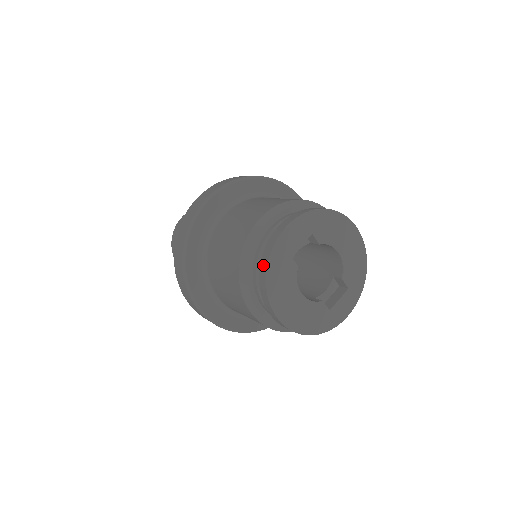
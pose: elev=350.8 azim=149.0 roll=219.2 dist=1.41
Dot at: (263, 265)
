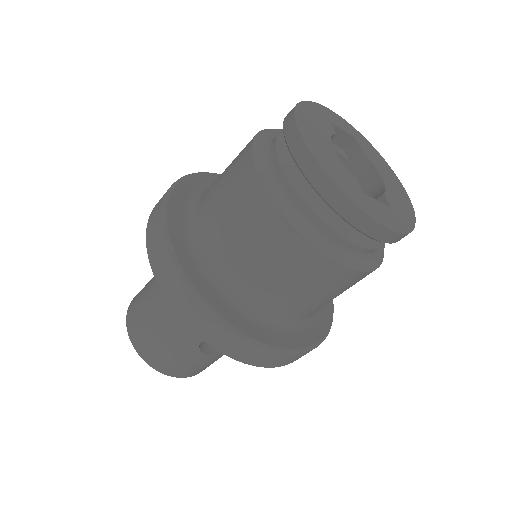
Dot at: occluded
